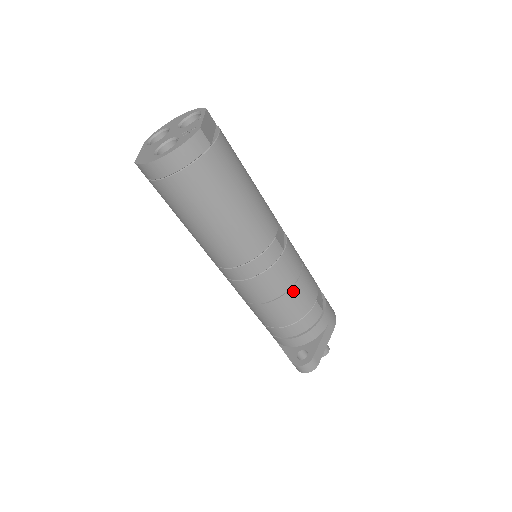
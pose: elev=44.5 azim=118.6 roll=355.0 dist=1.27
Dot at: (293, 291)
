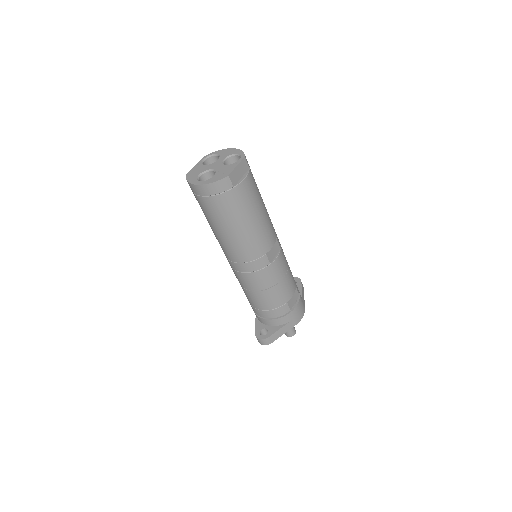
Dot at: (269, 291)
